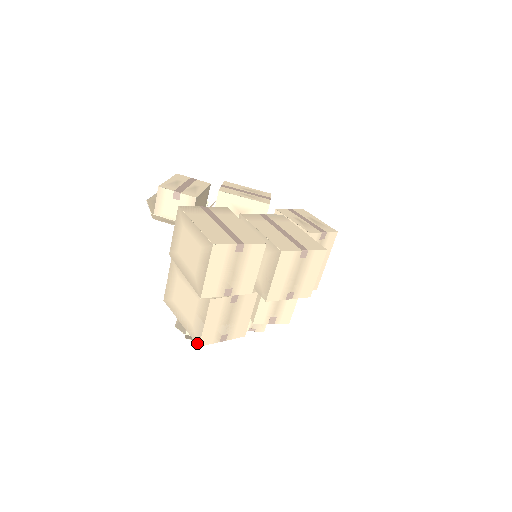
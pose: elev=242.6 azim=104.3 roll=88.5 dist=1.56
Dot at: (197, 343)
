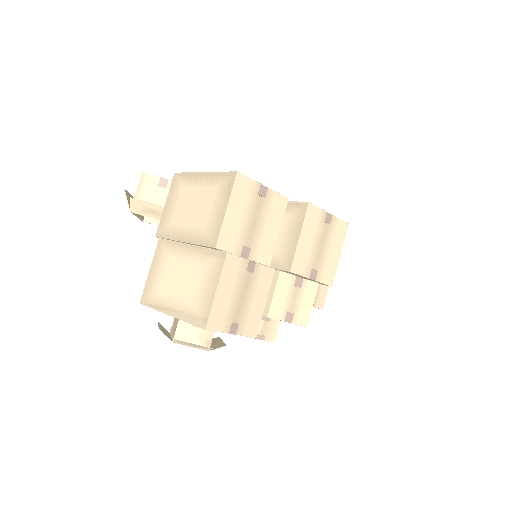
Dot at: (202, 326)
